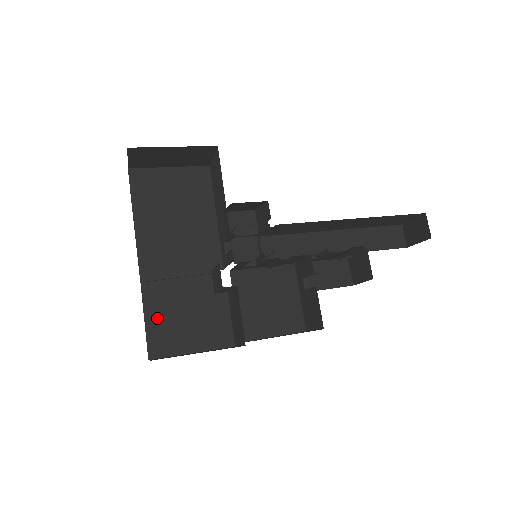
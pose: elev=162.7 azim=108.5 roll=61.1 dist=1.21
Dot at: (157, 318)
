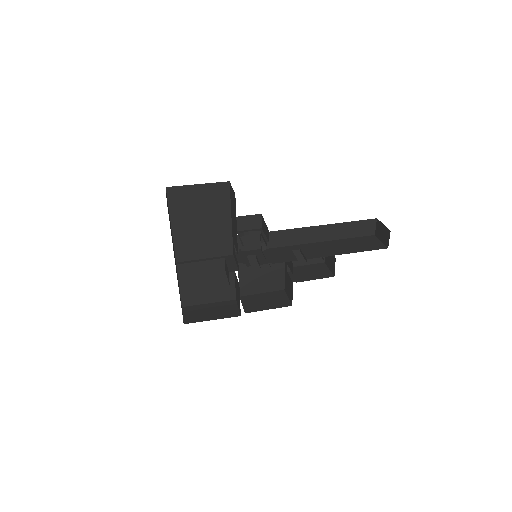
Dot at: (187, 285)
